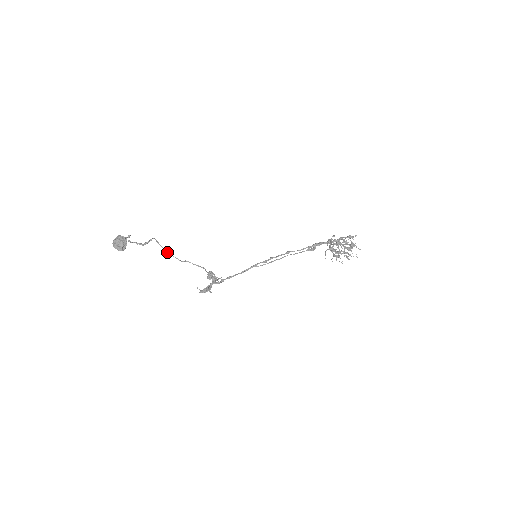
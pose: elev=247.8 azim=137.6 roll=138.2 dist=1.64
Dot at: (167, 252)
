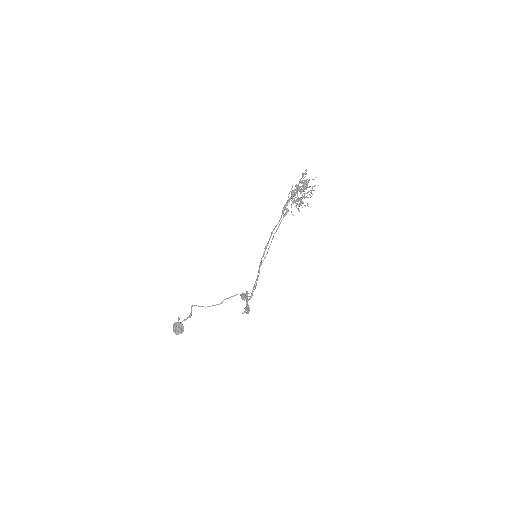
Dot at: occluded
